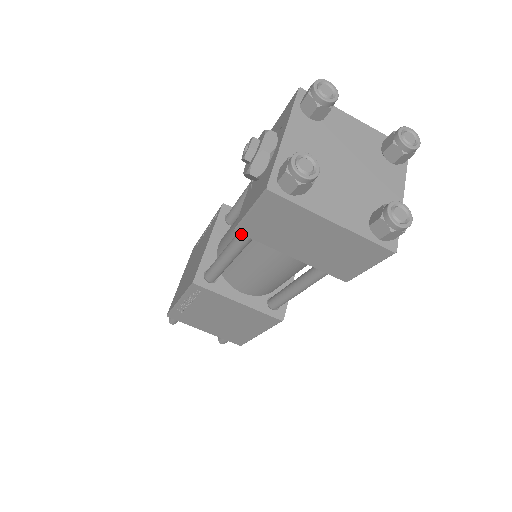
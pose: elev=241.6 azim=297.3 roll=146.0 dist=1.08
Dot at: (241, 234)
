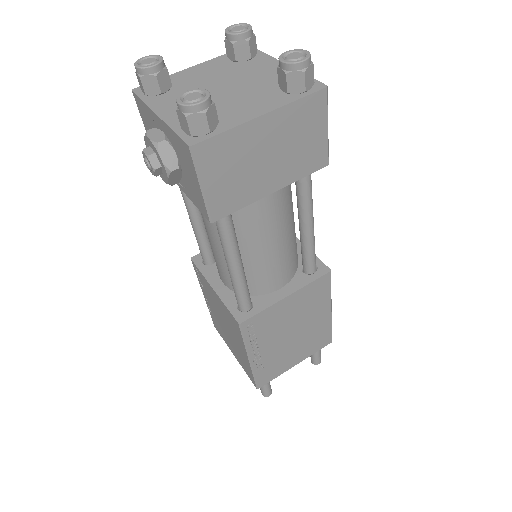
Dot at: (221, 228)
